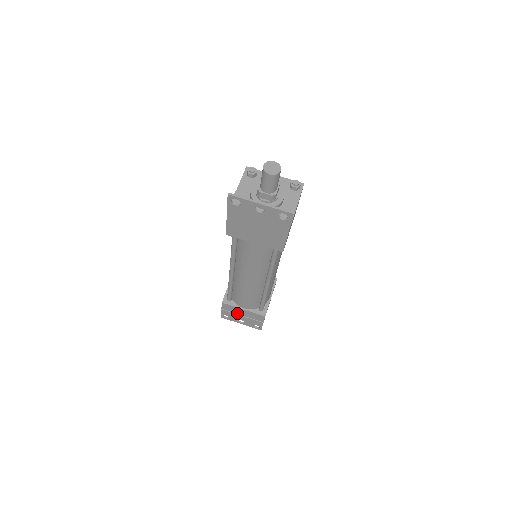
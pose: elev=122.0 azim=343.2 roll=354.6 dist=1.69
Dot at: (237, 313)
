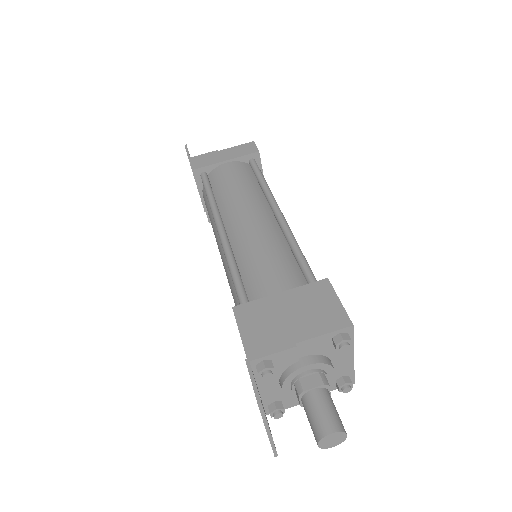
Dot at: occluded
